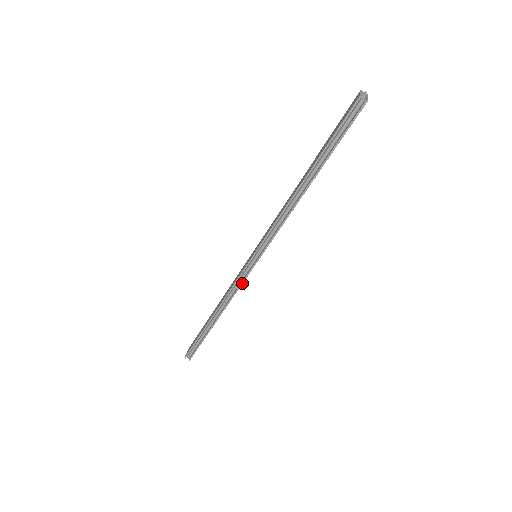
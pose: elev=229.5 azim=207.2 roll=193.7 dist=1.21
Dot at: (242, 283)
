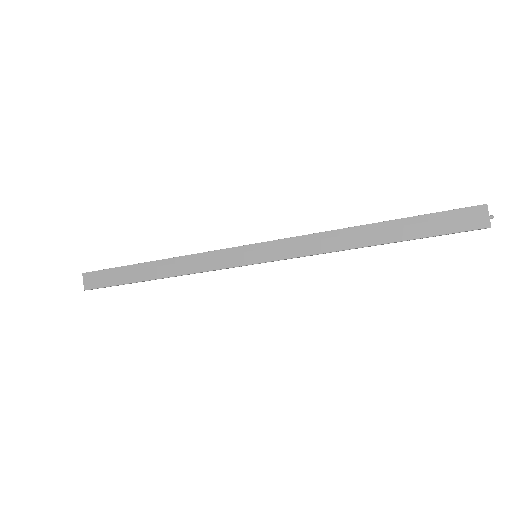
Dot at: occluded
